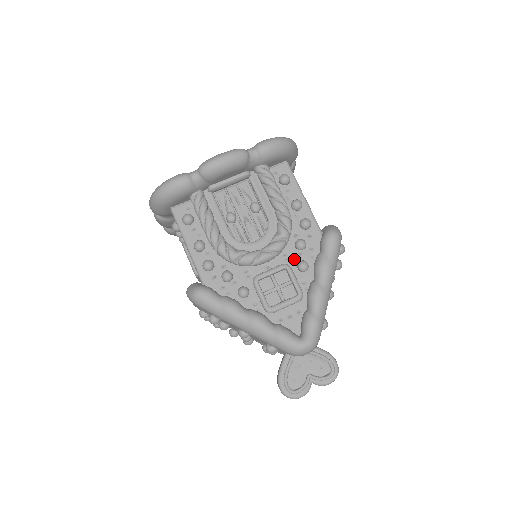
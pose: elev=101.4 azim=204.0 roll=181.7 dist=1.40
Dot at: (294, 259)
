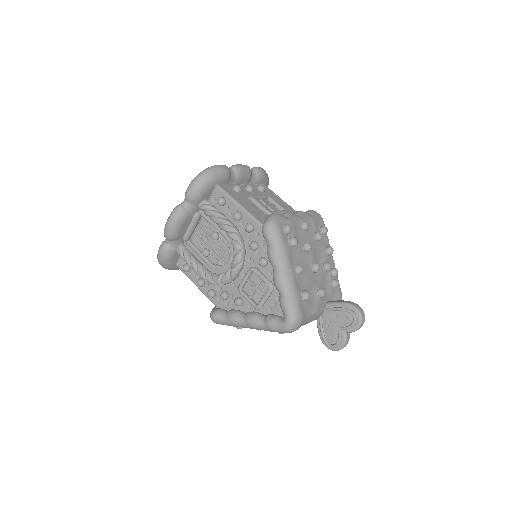
Dot at: (256, 259)
